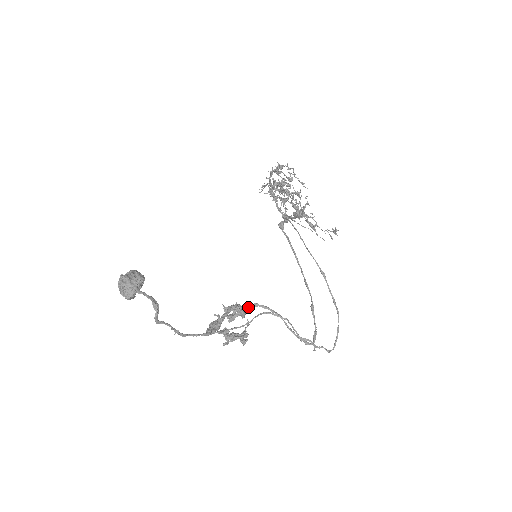
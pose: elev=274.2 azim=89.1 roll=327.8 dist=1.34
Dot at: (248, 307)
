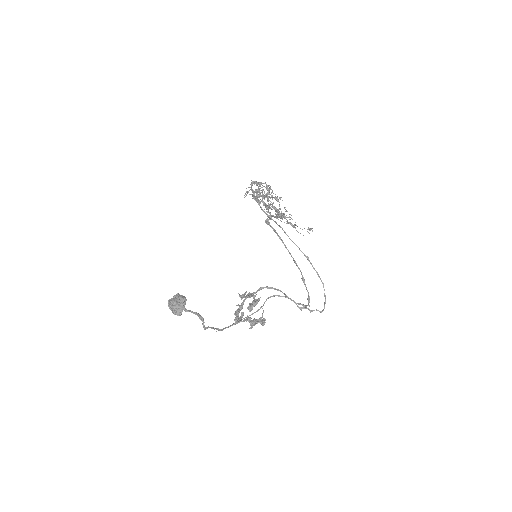
Dot at: (257, 291)
